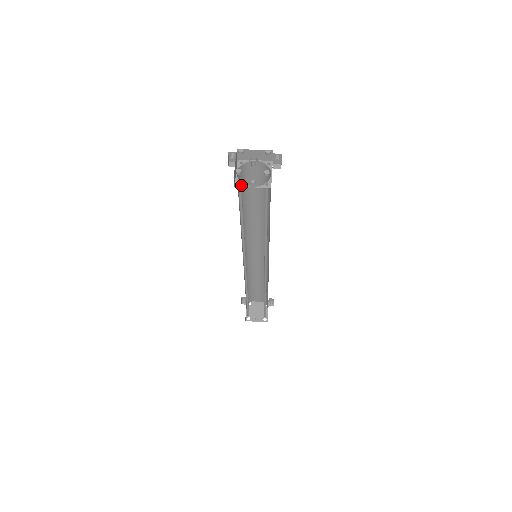
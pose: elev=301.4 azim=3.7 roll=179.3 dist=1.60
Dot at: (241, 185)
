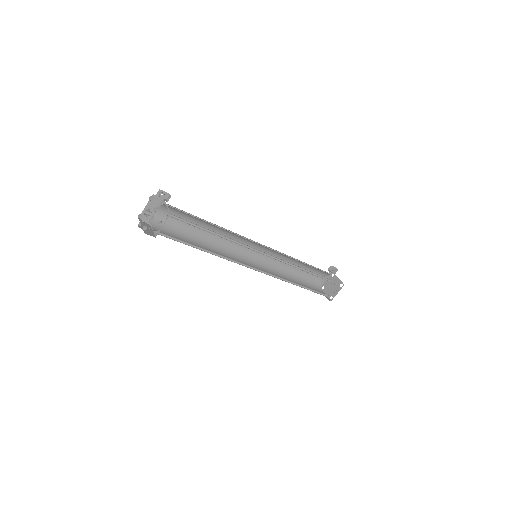
Dot at: (158, 232)
